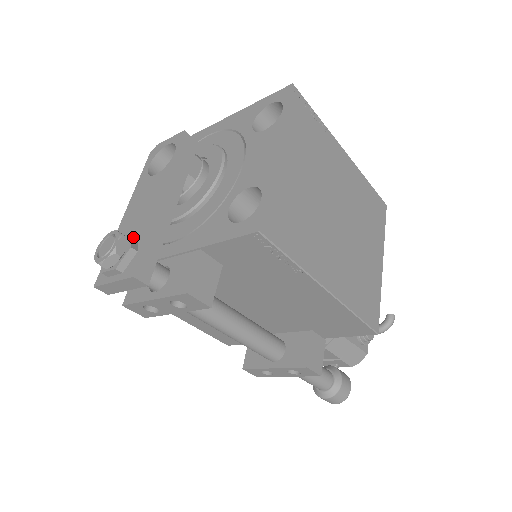
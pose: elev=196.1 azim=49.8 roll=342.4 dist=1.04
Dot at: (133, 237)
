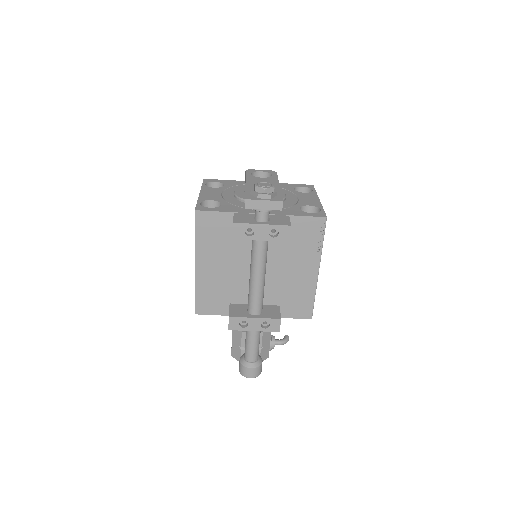
Dot at: occluded
